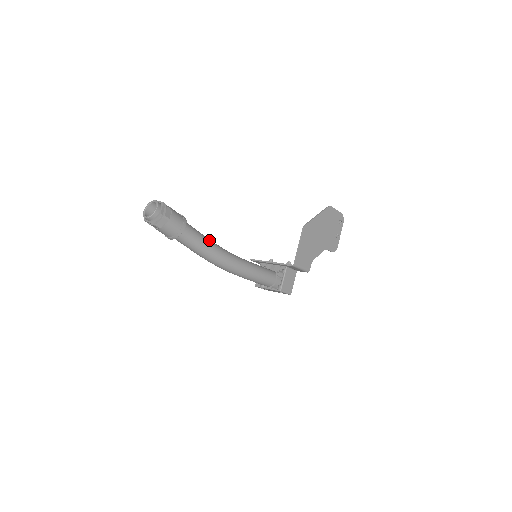
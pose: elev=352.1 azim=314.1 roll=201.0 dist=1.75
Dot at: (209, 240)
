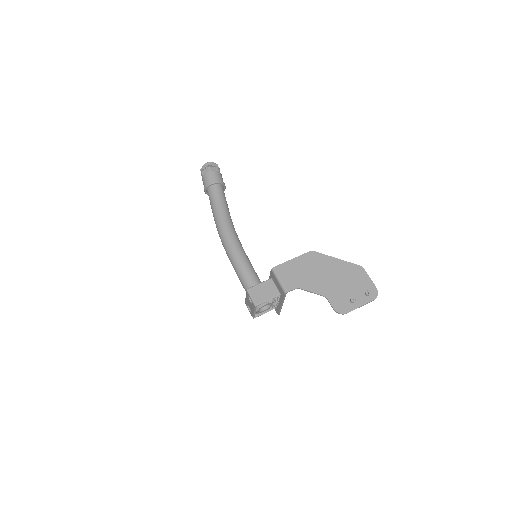
Dot at: (227, 210)
